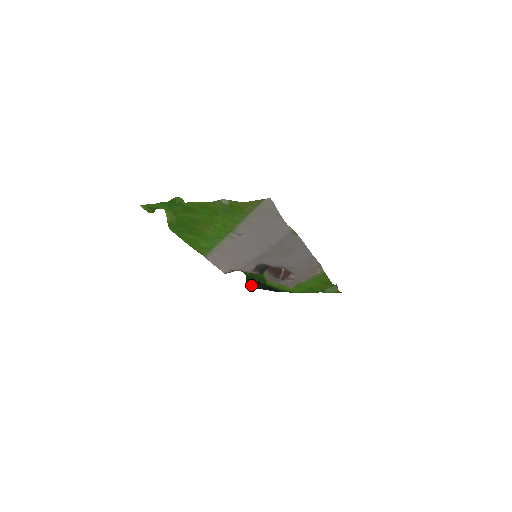
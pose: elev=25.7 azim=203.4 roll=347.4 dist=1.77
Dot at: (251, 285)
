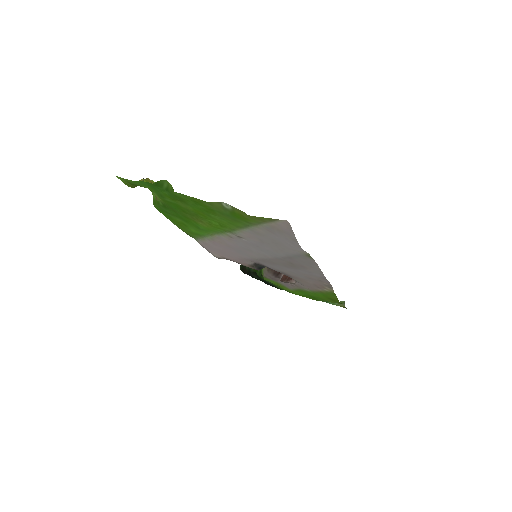
Dot at: (245, 271)
